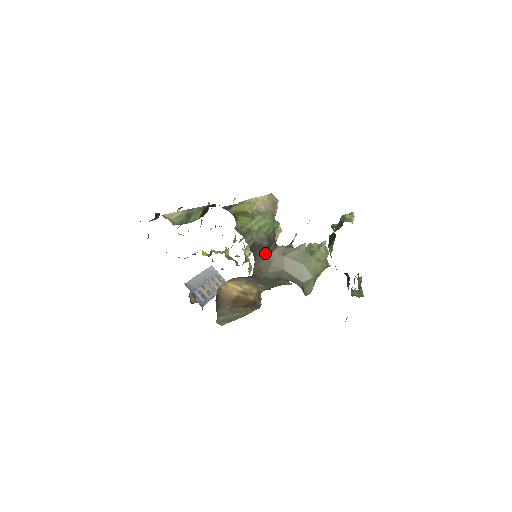
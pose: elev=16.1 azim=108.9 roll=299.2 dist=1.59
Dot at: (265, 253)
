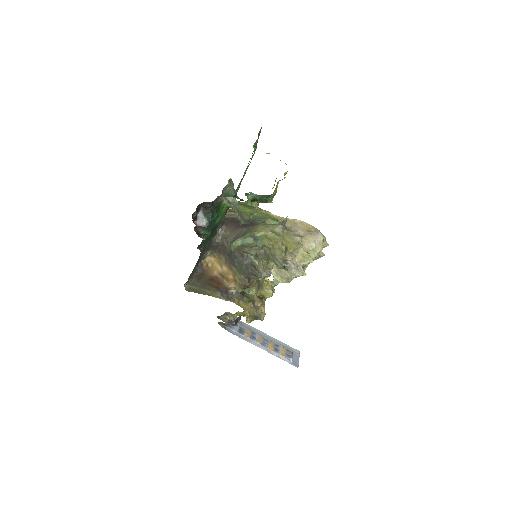
Dot at: (238, 227)
